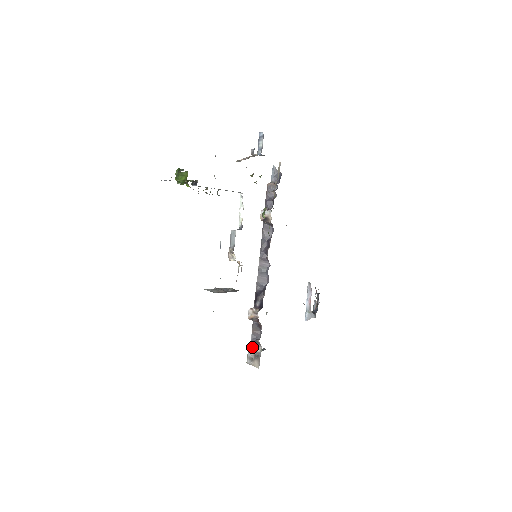
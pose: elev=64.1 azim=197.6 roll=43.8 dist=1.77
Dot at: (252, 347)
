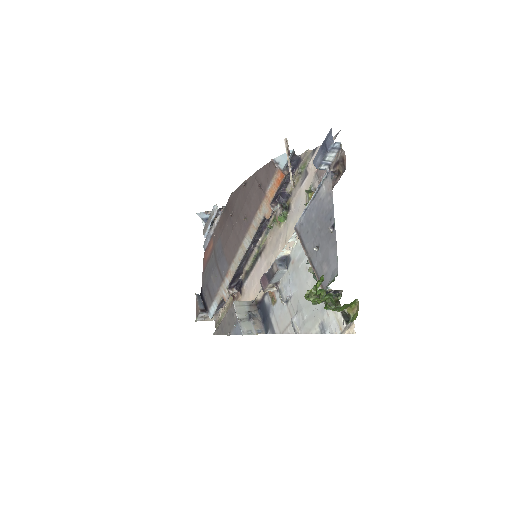
Dot at: occluded
